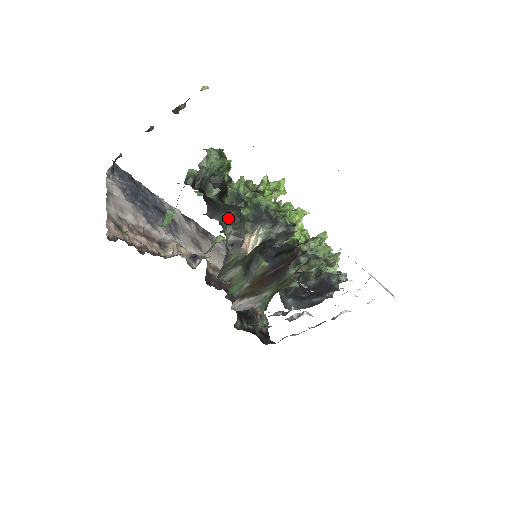
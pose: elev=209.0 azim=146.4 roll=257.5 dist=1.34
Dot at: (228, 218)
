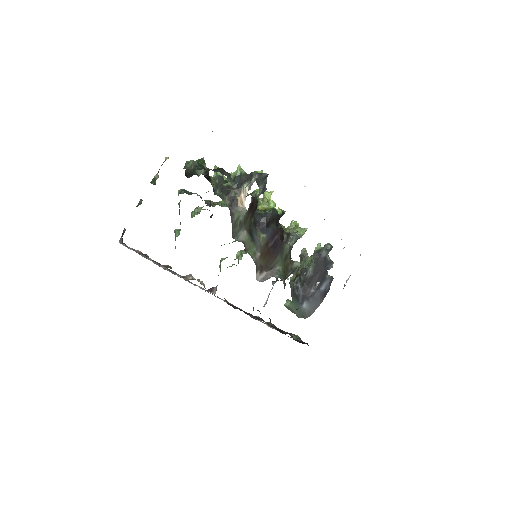
Dot at: occluded
